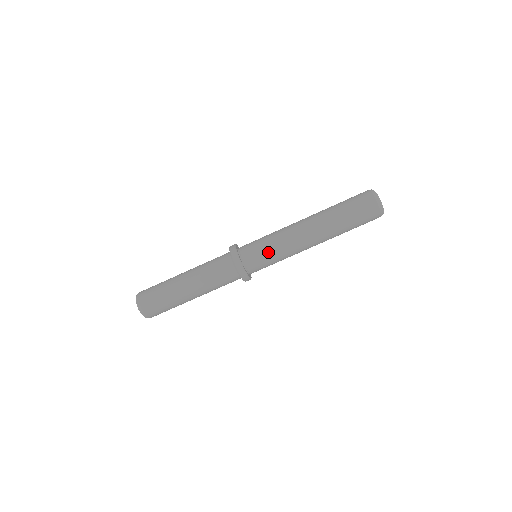
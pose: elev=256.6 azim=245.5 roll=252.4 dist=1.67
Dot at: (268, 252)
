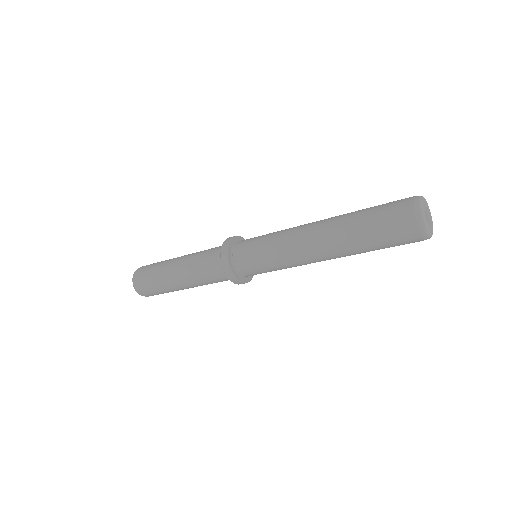
Dot at: (267, 267)
